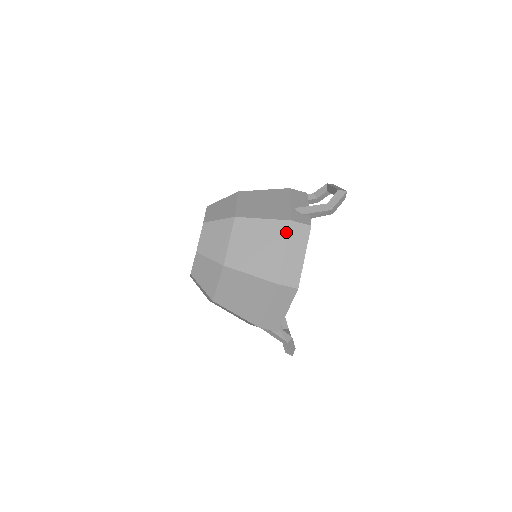
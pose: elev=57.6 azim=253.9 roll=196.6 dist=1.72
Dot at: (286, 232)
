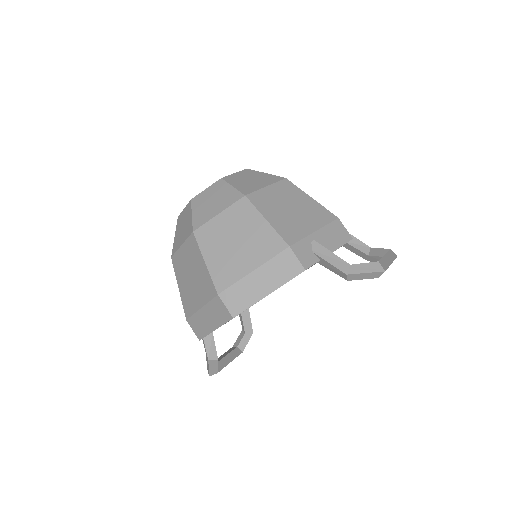
Dot at: (273, 253)
